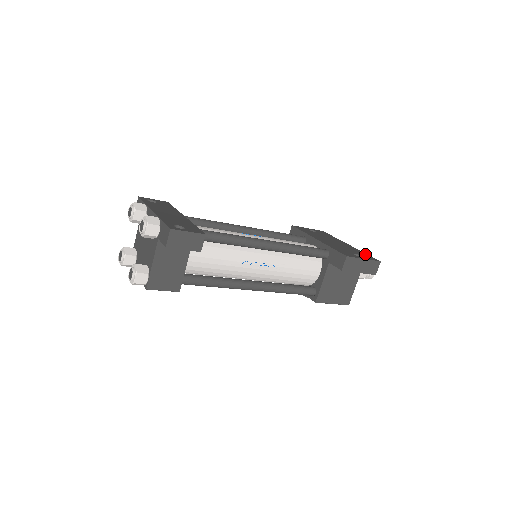
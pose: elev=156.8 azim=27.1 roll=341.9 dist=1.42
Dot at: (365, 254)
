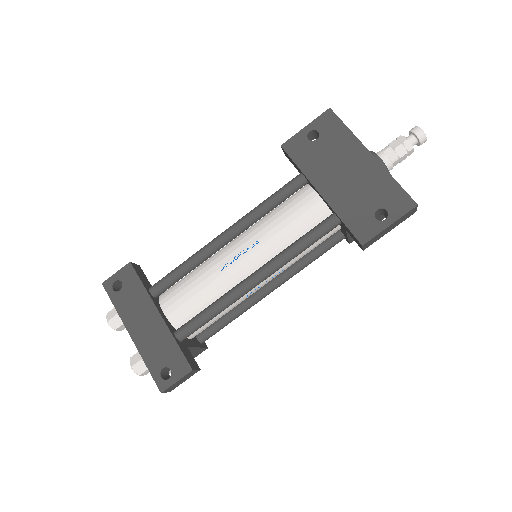
Dot at: (394, 189)
